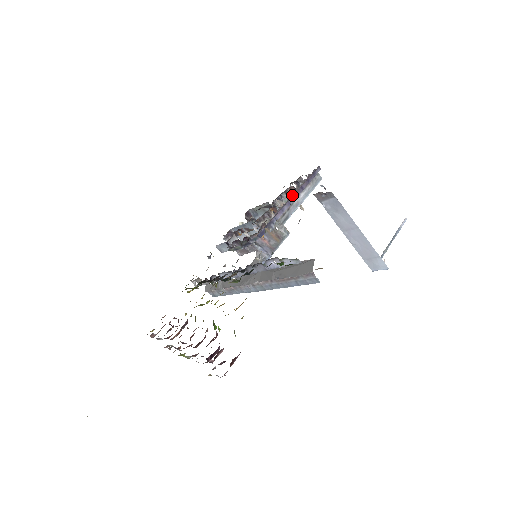
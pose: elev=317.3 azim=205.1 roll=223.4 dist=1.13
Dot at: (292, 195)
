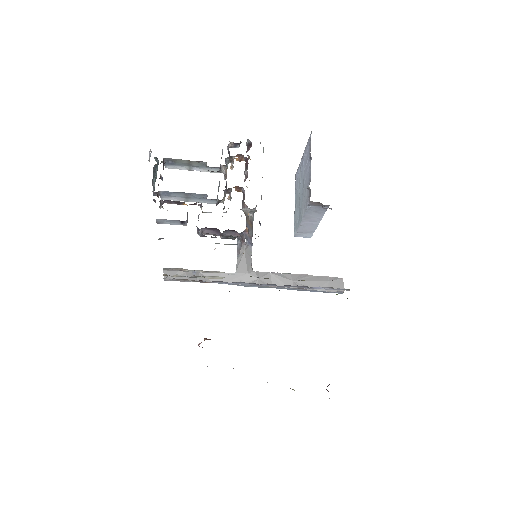
Dot at: occluded
